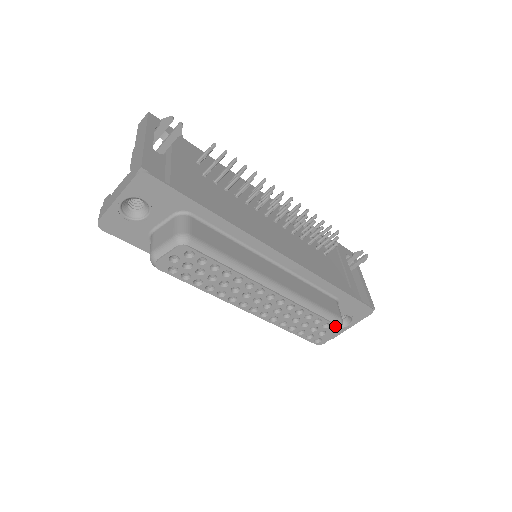
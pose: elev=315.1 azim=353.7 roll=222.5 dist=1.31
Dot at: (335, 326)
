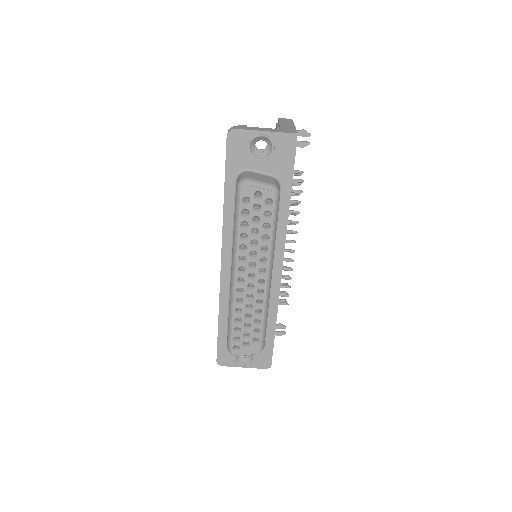
Dot at: (259, 347)
